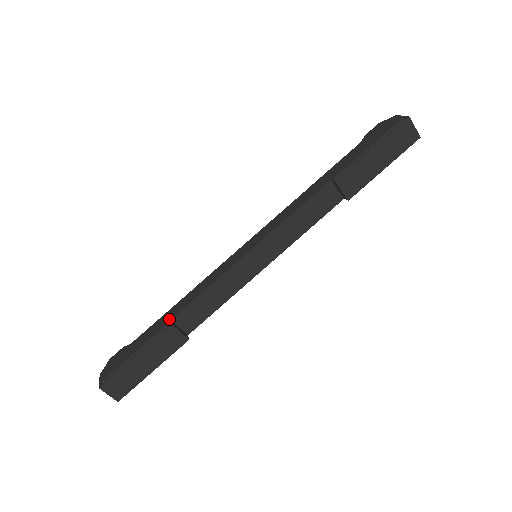
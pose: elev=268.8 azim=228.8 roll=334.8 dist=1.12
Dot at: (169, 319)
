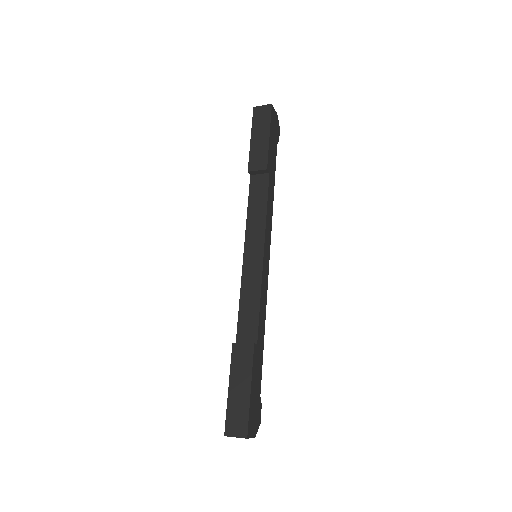
Dot at: occluded
